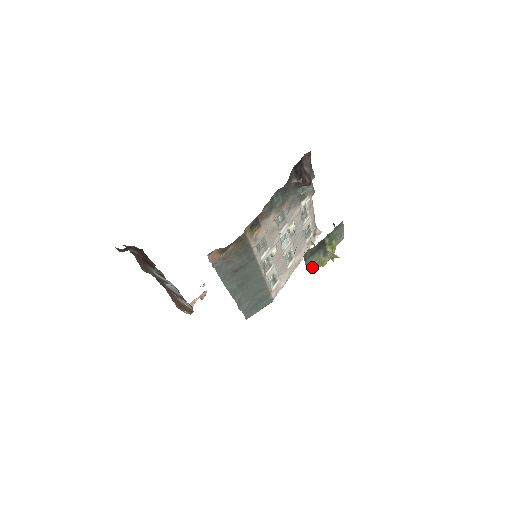
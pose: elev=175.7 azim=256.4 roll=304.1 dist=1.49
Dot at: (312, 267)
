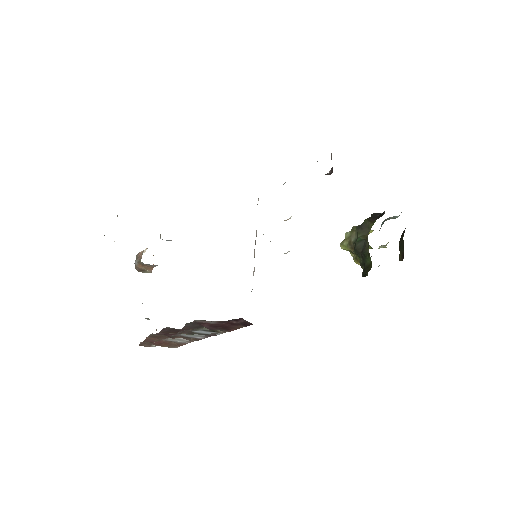
Dot at: occluded
